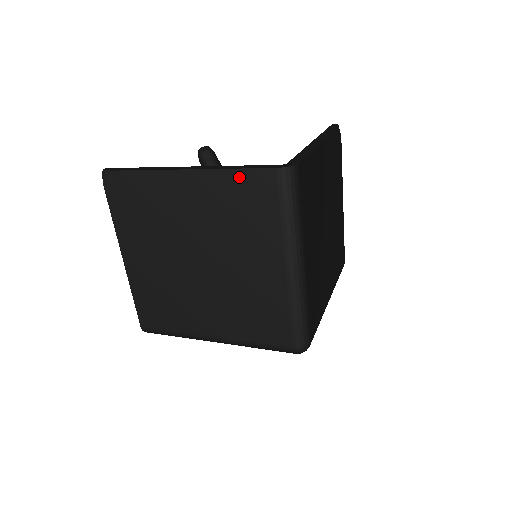
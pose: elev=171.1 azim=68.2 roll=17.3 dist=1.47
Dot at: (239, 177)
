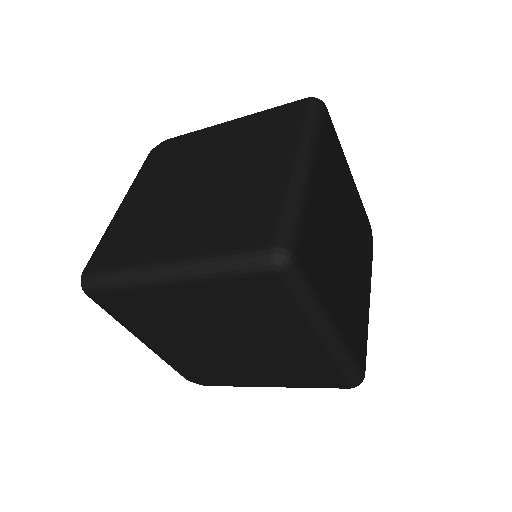
Dot at: (272, 112)
